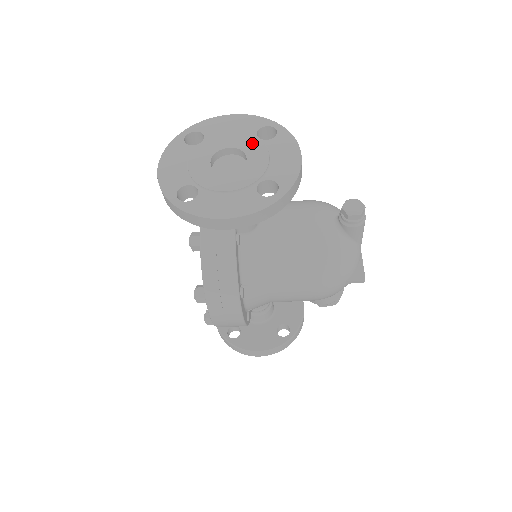
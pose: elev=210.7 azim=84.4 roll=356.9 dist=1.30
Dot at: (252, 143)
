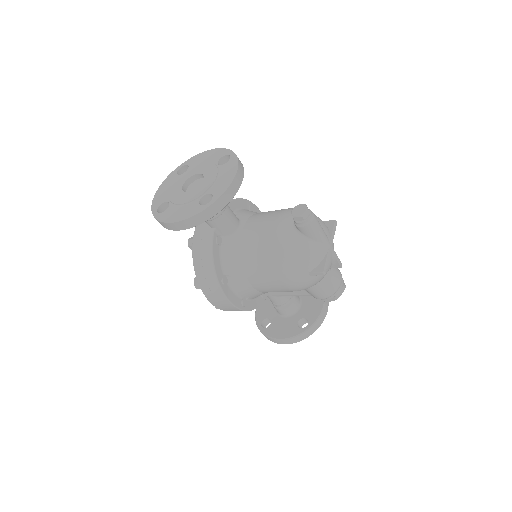
Dot at: (211, 169)
